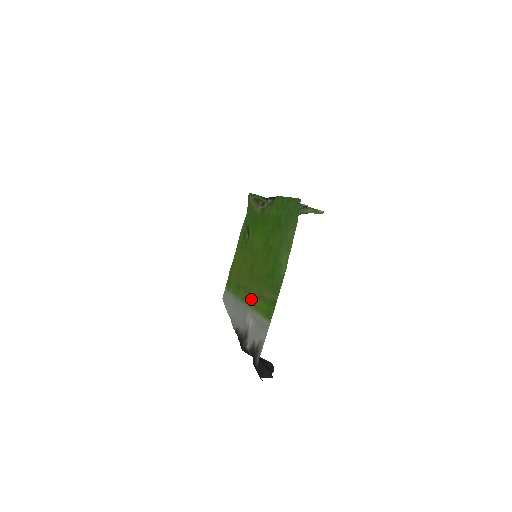
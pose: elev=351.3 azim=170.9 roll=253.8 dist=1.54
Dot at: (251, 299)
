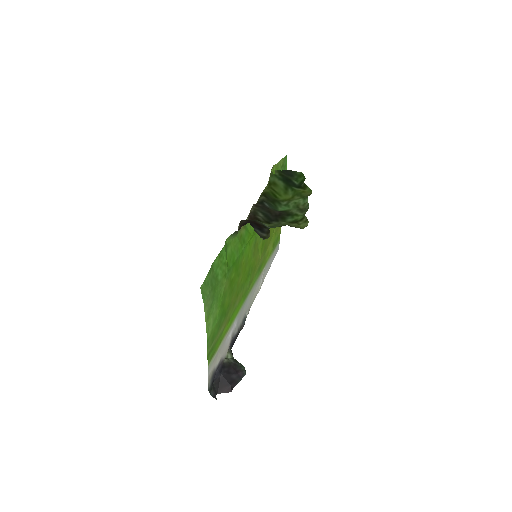
Dot at: (238, 308)
